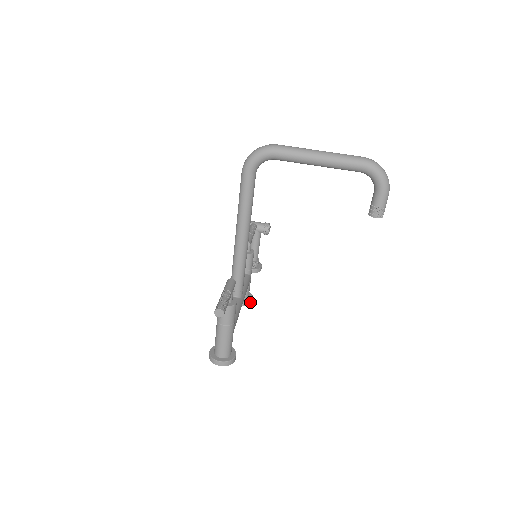
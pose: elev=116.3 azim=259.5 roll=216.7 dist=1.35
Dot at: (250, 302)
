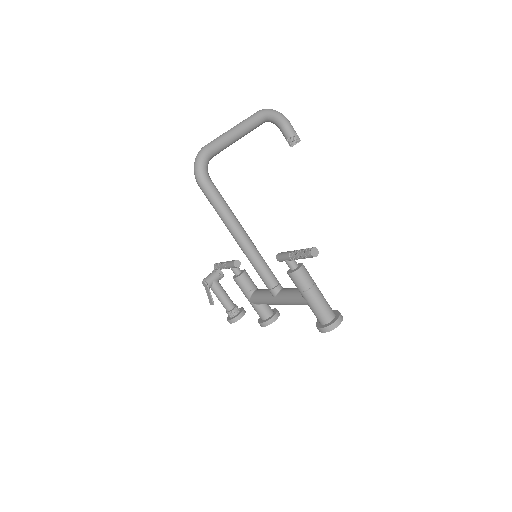
Dot at: (278, 312)
